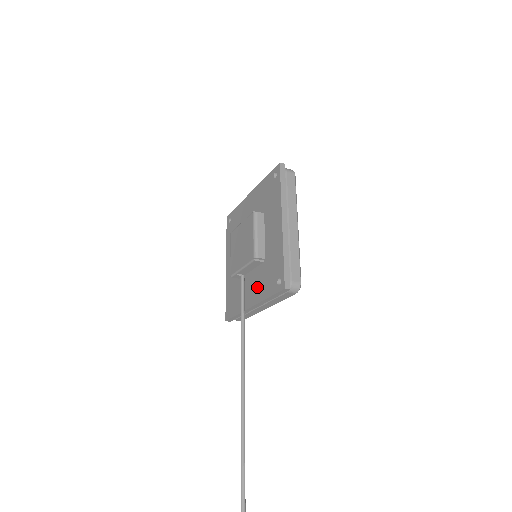
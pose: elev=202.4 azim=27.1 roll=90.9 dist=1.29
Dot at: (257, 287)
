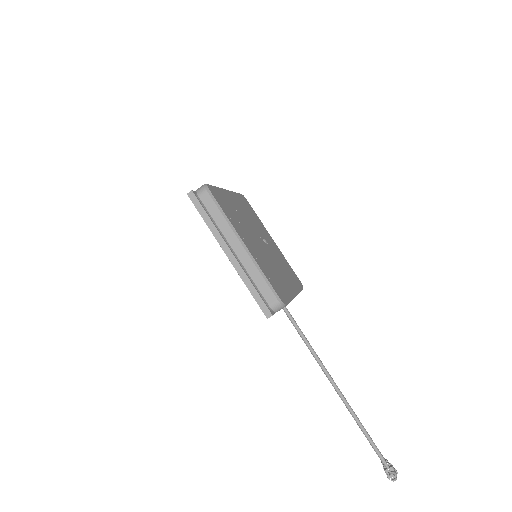
Dot at: occluded
